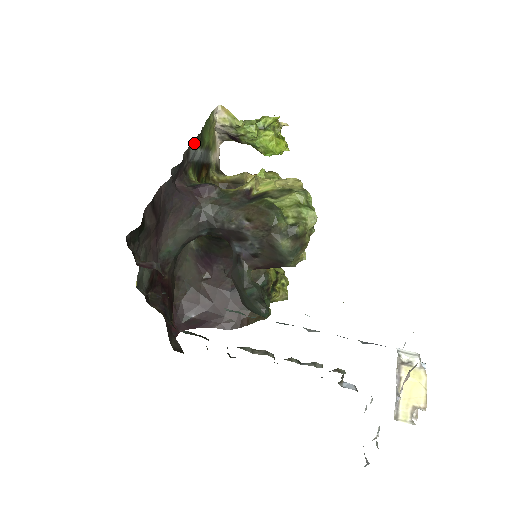
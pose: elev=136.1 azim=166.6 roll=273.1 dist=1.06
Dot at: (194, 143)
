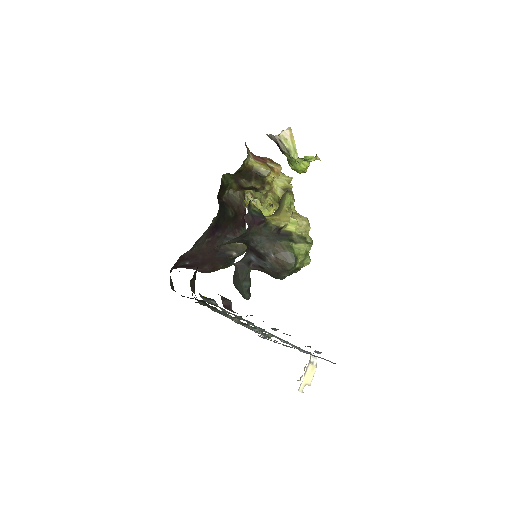
Dot at: occluded
